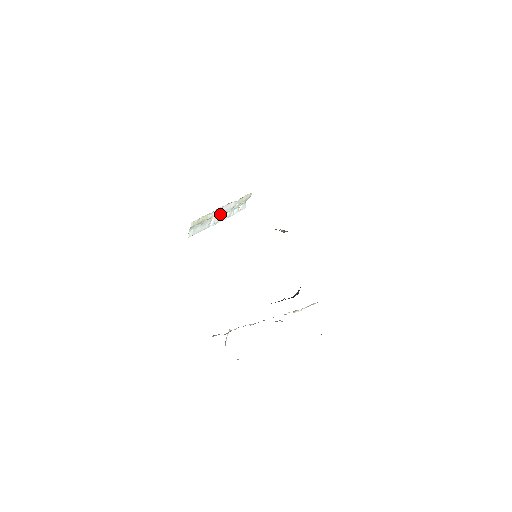
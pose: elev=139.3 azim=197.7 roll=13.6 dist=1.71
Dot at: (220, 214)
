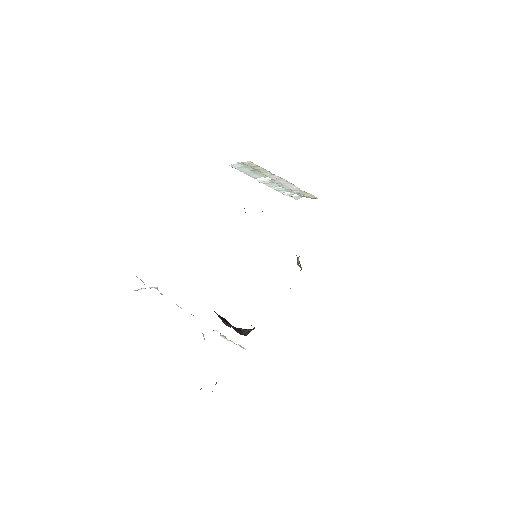
Dot at: occluded
